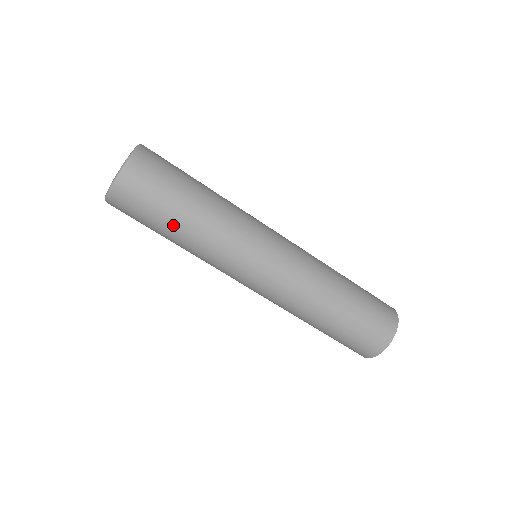
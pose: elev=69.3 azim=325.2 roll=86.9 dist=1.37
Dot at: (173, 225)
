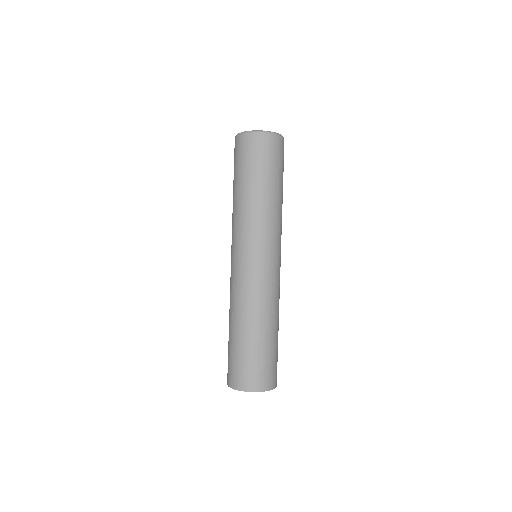
Dot at: (252, 183)
